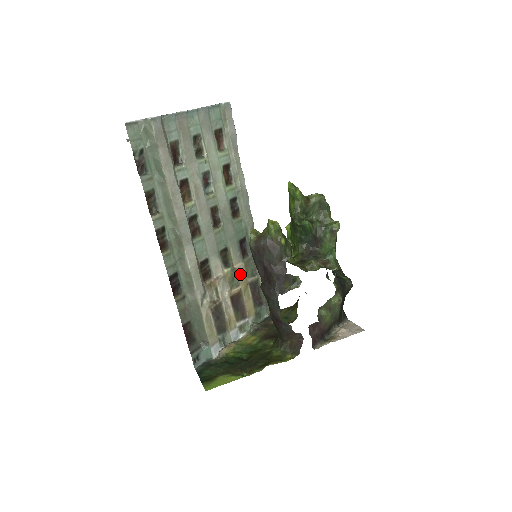
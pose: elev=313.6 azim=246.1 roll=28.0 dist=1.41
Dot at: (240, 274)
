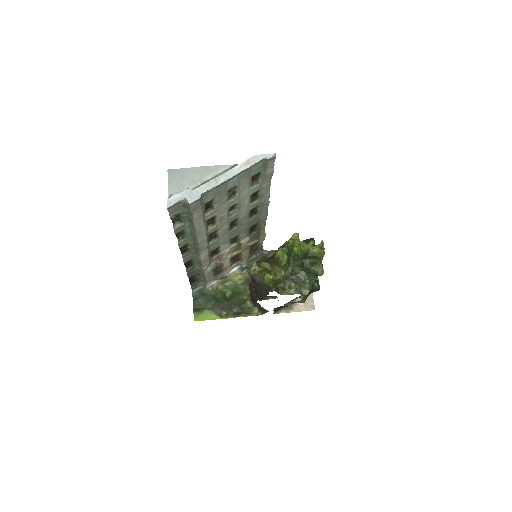
Dot at: (243, 245)
